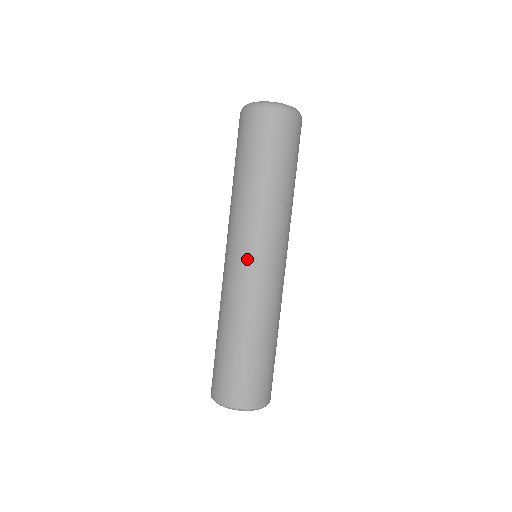
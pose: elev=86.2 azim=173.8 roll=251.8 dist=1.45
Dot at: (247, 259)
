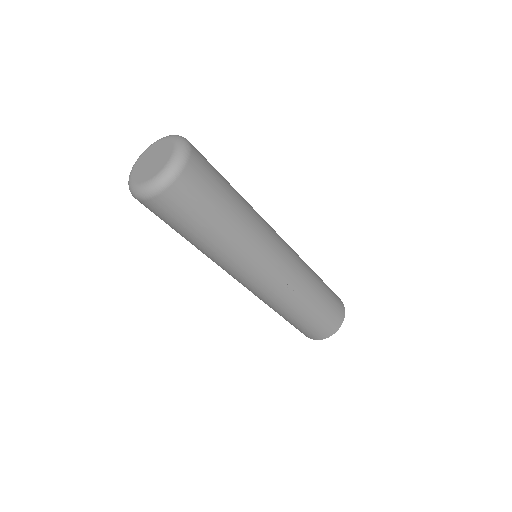
Dot at: occluded
